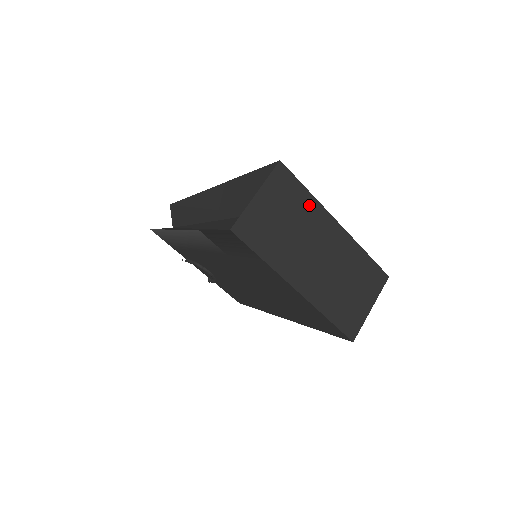
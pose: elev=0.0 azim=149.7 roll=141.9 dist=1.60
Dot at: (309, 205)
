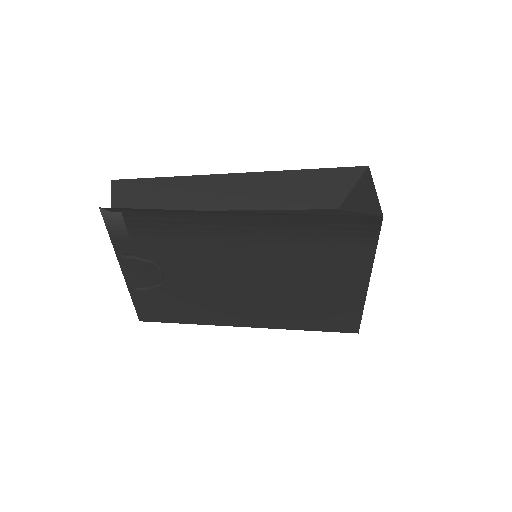
Dot at: occluded
